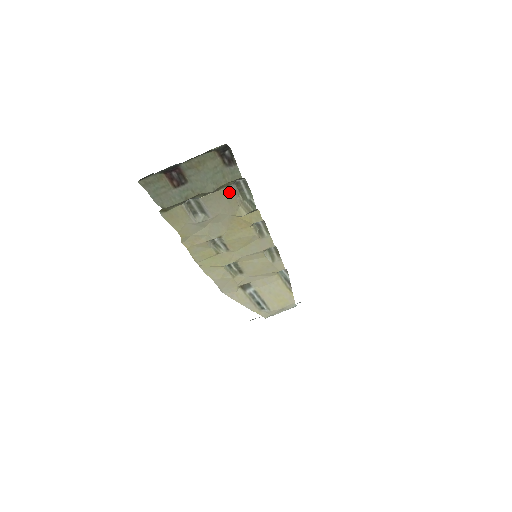
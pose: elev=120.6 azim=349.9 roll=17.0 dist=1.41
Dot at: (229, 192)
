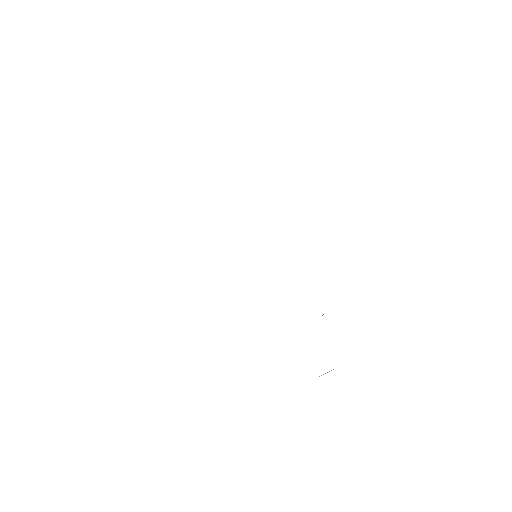
Dot at: occluded
